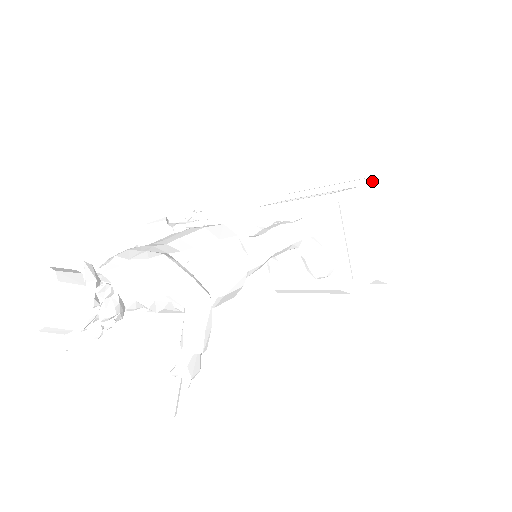
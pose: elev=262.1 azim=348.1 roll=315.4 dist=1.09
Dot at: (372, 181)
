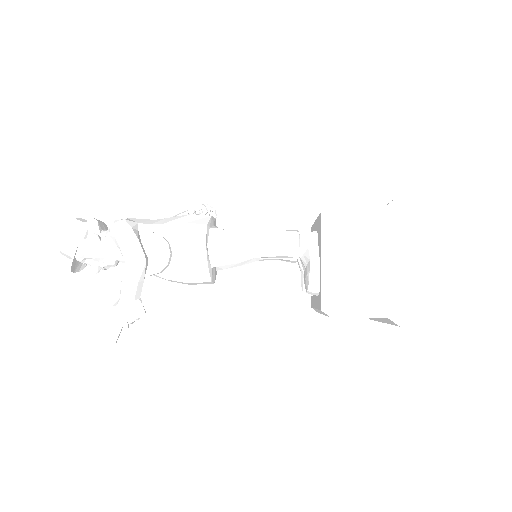
Dot at: (405, 201)
